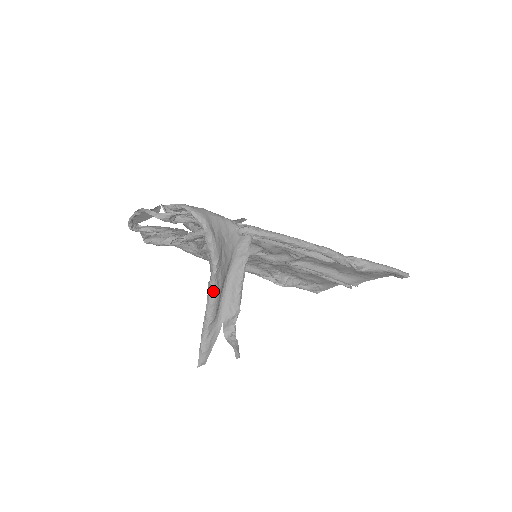
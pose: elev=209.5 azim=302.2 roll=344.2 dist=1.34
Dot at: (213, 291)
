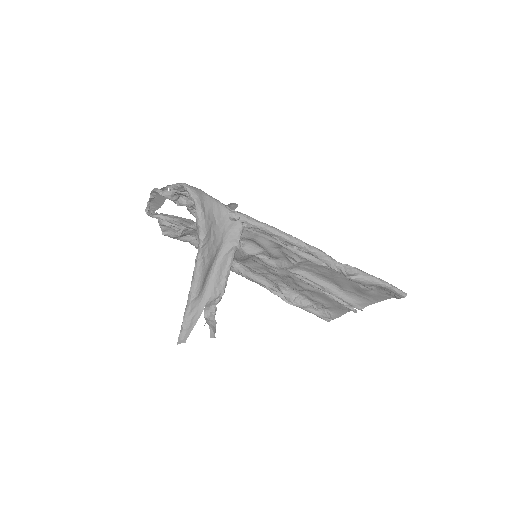
Dot at: (198, 266)
